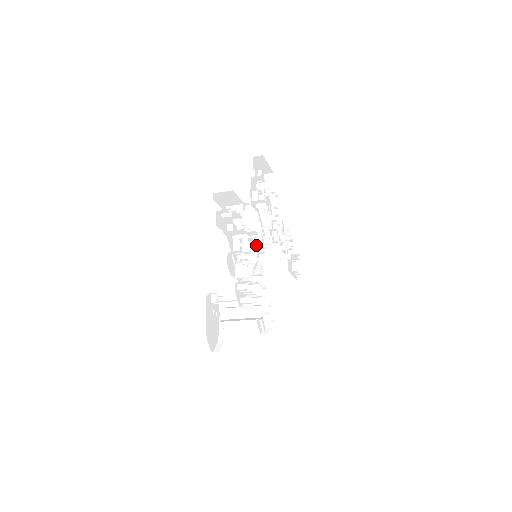
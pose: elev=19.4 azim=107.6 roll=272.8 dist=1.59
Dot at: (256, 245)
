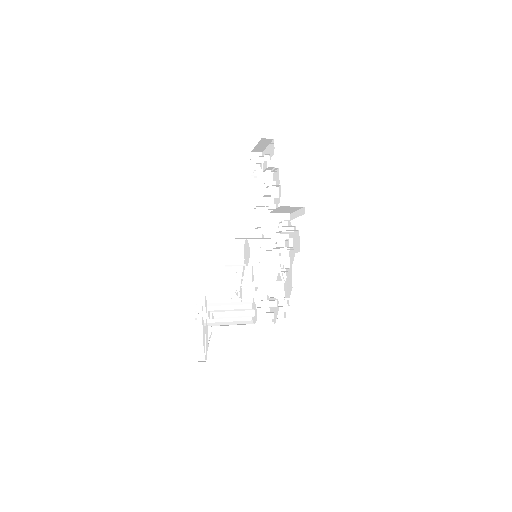
Dot at: occluded
